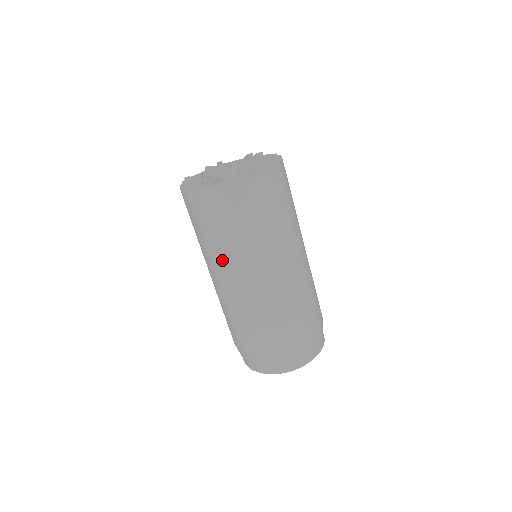
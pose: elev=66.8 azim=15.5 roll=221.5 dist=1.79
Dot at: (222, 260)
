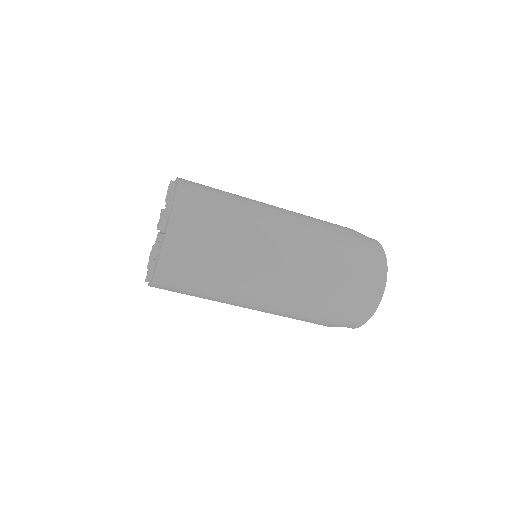
Dot at: (224, 302)
